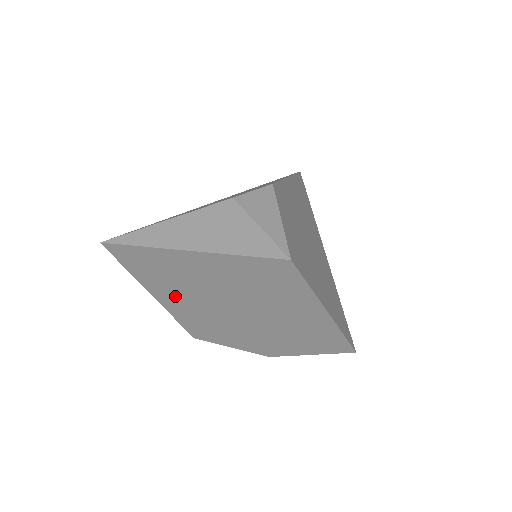
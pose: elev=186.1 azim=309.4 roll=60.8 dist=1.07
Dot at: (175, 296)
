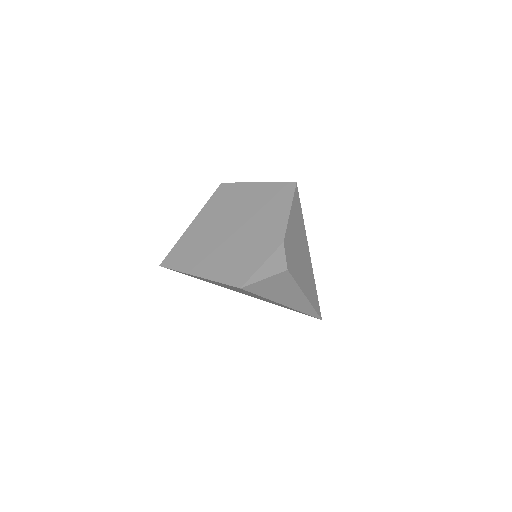
Dot at: (205, 260)
